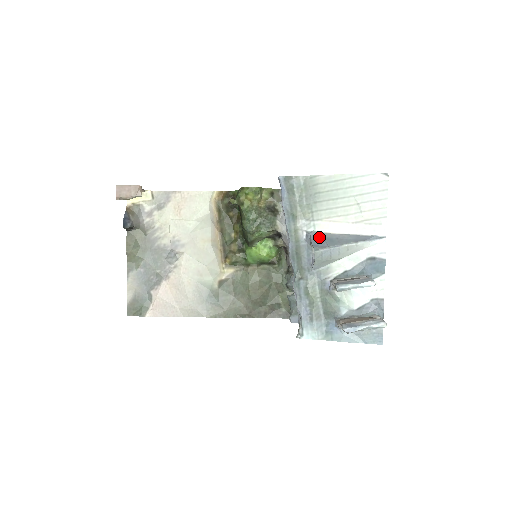
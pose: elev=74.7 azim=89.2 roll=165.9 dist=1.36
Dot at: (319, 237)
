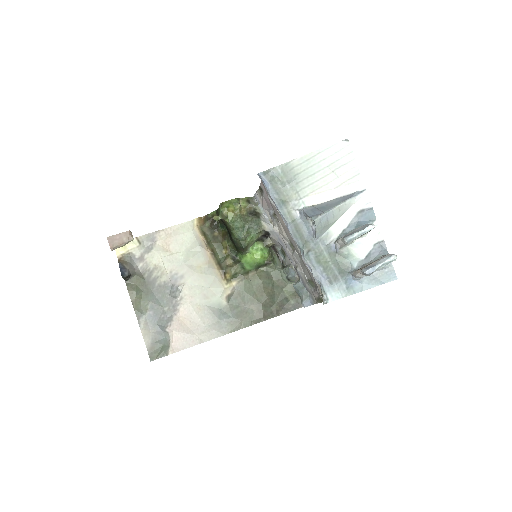
Dot at: (312, 209)
